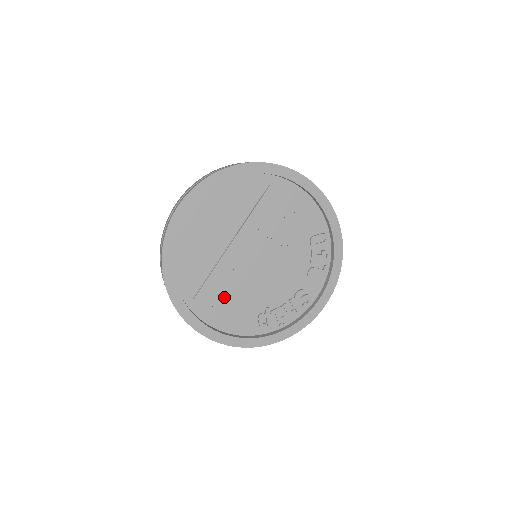
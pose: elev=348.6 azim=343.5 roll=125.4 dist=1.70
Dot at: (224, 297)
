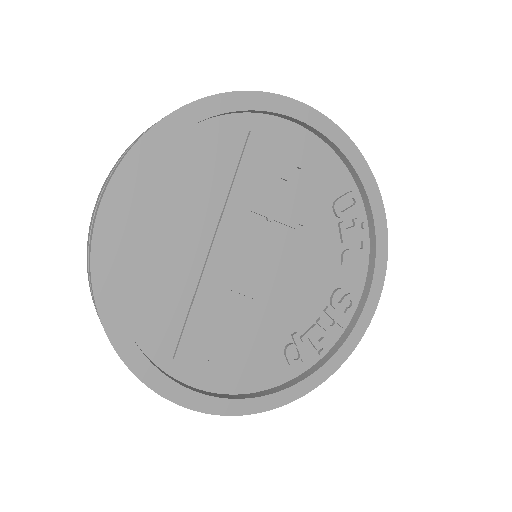
Dot at: (223, 338)
